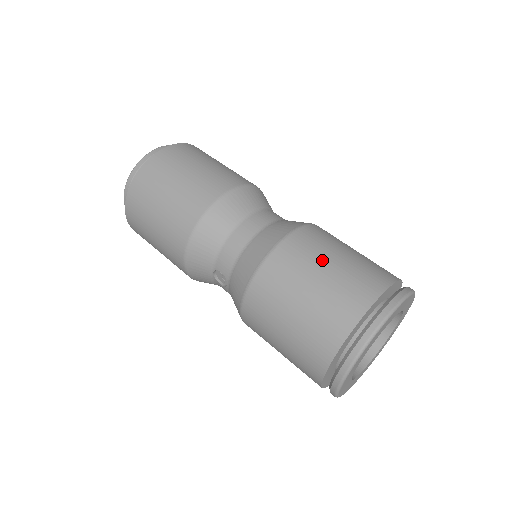
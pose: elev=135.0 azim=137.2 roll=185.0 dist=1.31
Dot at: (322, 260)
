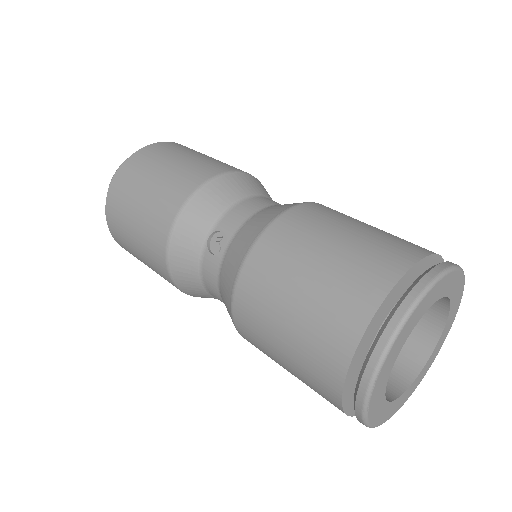
Dot at: occluded
